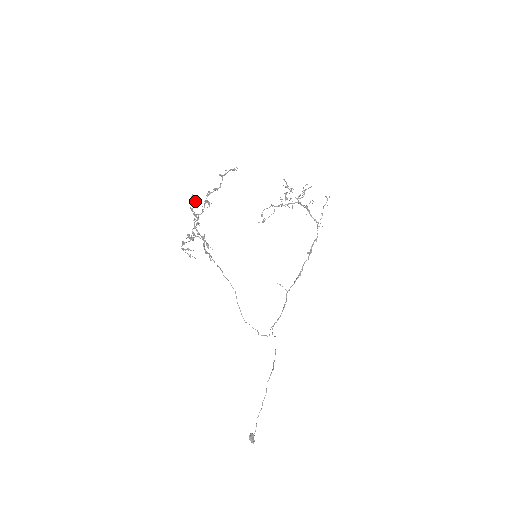
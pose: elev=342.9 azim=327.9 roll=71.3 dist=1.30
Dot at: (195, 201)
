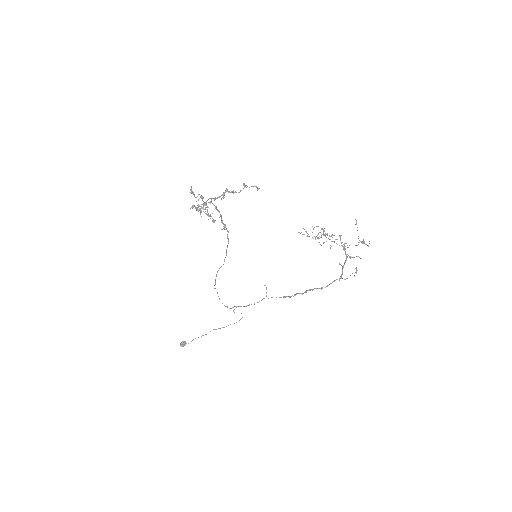
Dot at: (191, 193)
